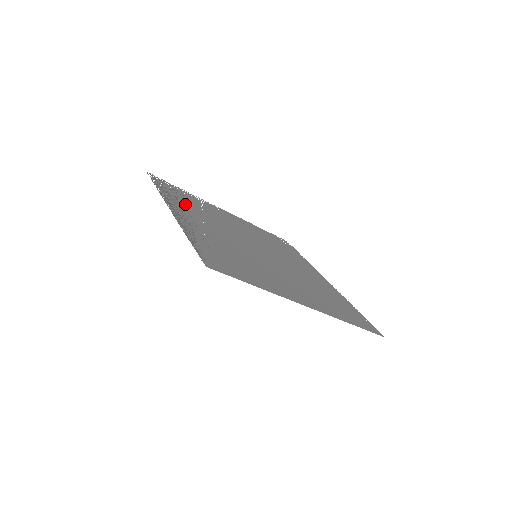
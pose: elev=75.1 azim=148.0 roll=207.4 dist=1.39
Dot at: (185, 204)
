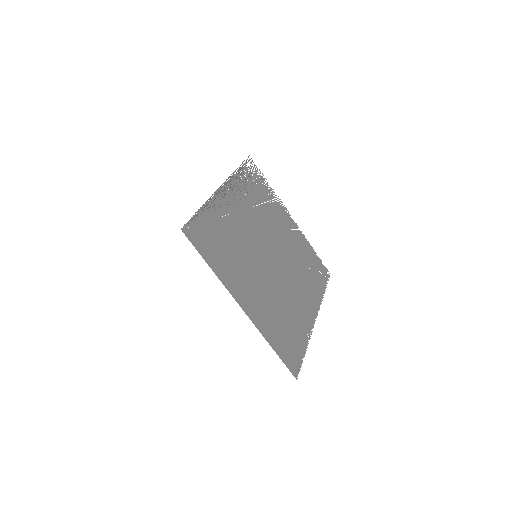
Dot at: (247, 191)
